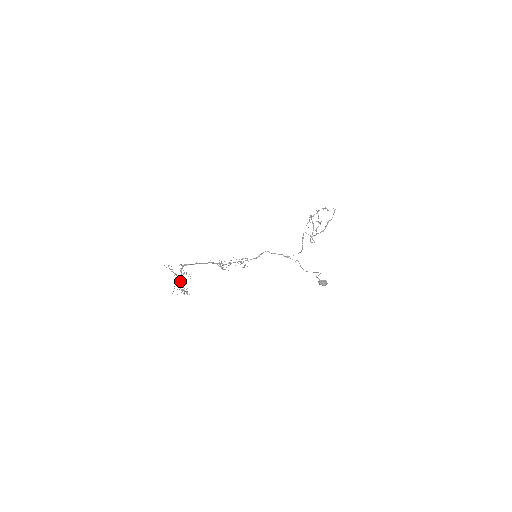
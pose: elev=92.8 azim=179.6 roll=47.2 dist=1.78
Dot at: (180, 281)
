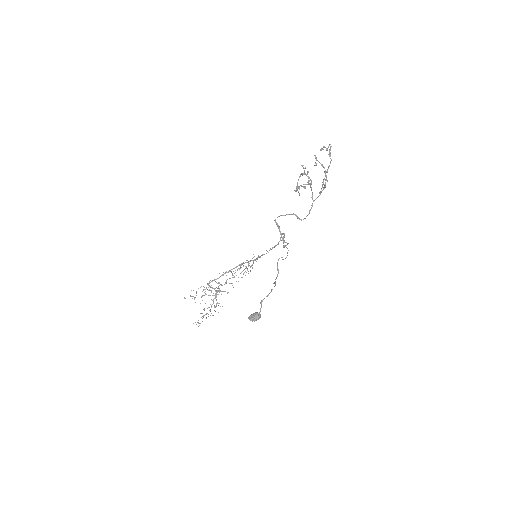
Dot at: (216, 296)
